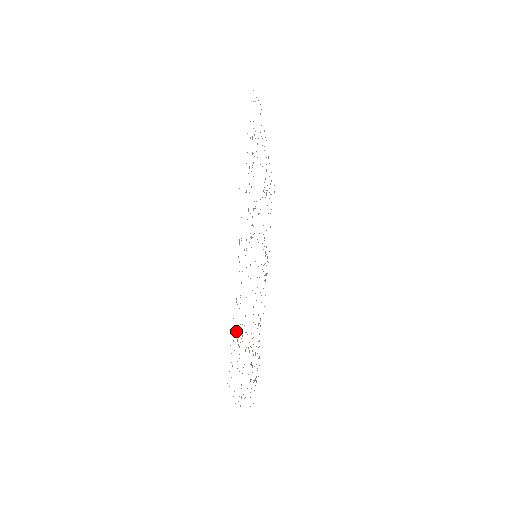
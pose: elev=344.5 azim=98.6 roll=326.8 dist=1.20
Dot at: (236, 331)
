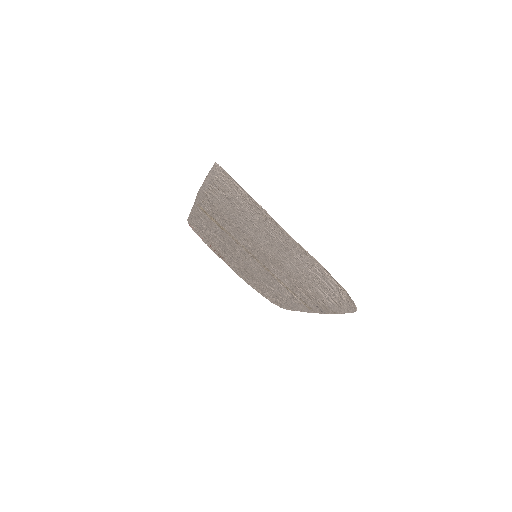
Dot at: (271, 294)
